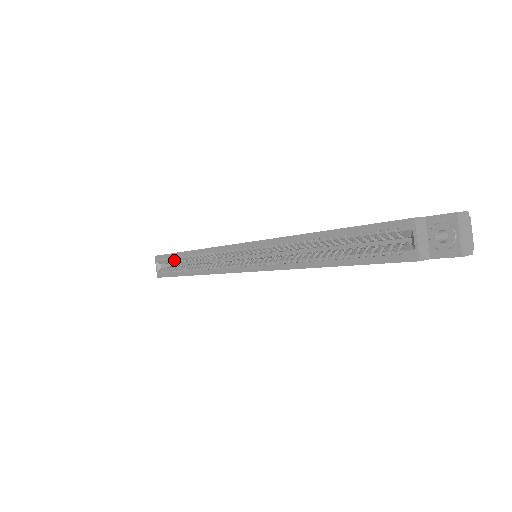
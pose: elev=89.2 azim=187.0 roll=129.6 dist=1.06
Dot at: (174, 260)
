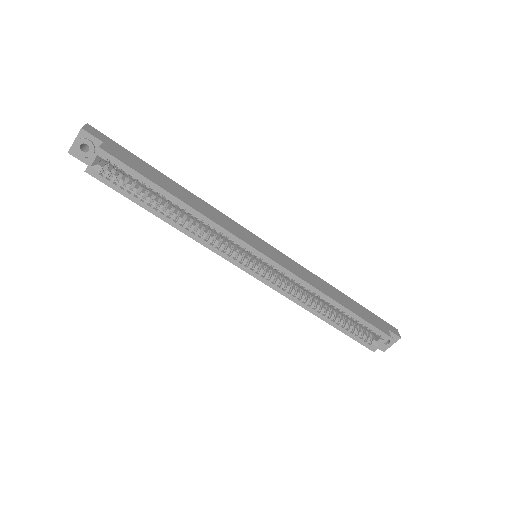
Dot at: (141, 183)
